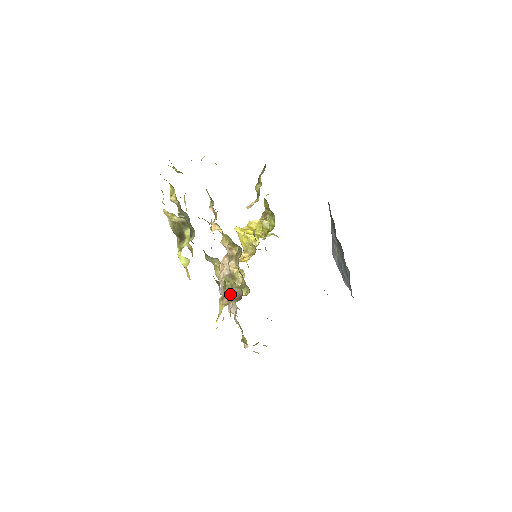
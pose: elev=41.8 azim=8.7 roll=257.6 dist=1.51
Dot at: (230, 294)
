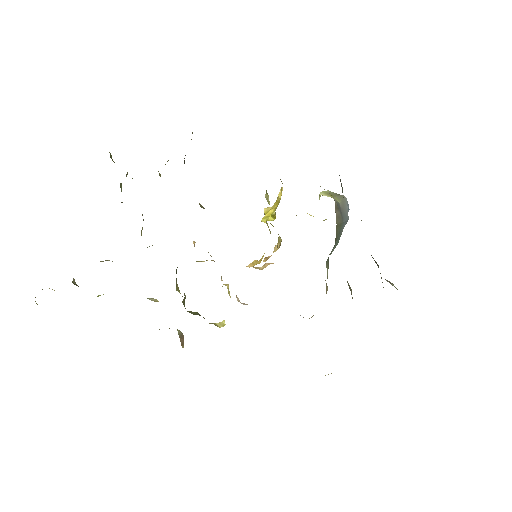
Dot at: (179, 337)
